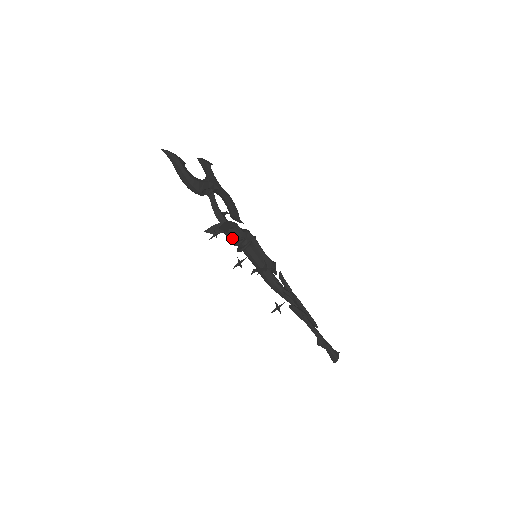
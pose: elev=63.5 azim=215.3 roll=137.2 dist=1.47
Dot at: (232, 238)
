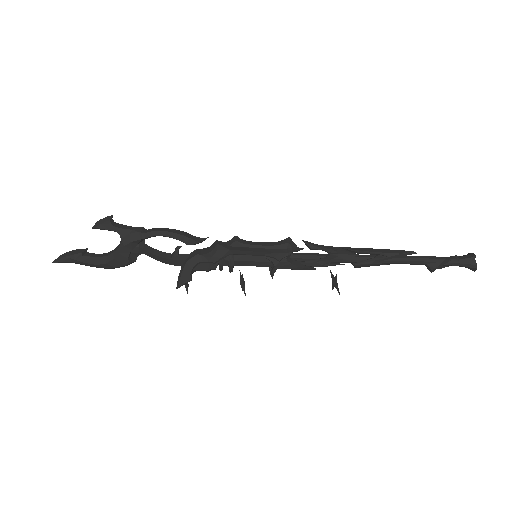
Dot at: (207, 271)
